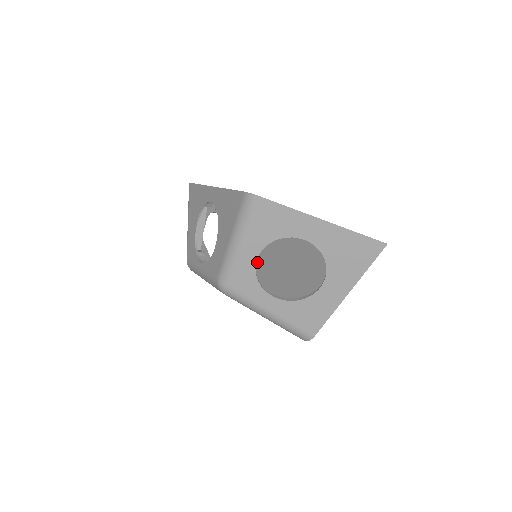
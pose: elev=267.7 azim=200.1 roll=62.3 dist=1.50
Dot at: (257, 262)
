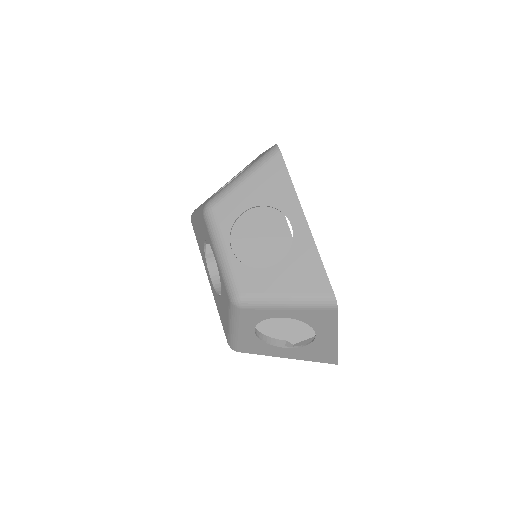
Dot at: (236, 224)
